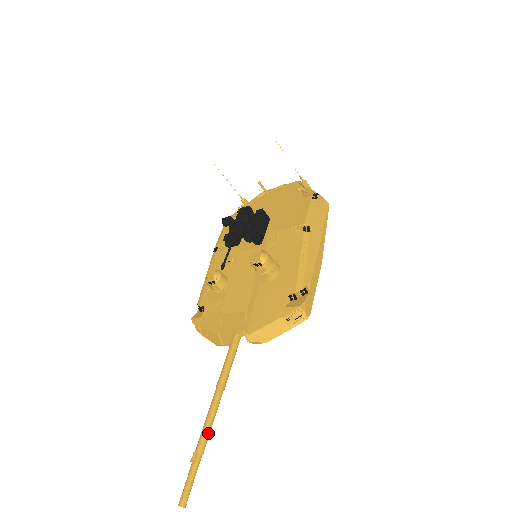
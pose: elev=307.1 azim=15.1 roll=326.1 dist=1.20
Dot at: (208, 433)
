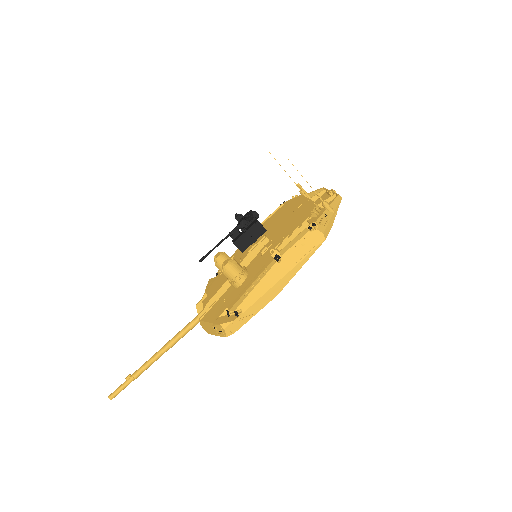
Dot at: (144, 368)
